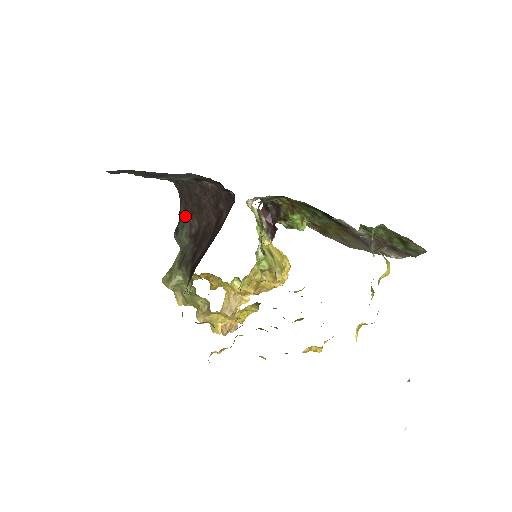
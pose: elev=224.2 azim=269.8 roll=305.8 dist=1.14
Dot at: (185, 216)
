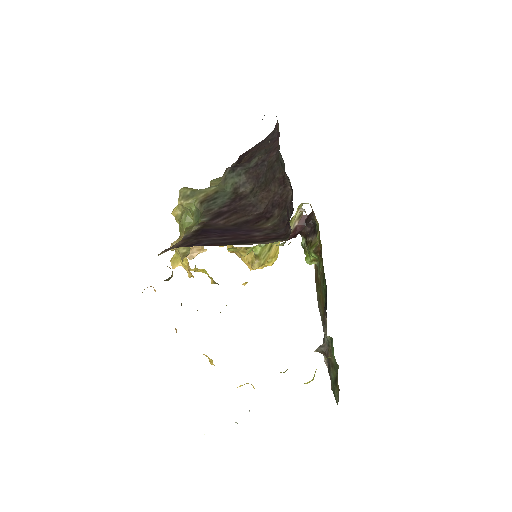
Dot at: (250, 170)
